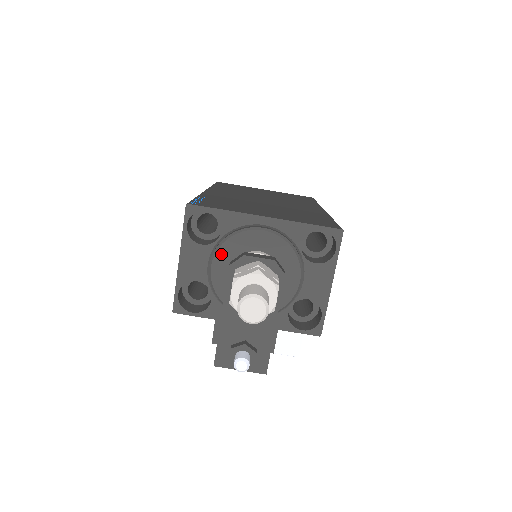
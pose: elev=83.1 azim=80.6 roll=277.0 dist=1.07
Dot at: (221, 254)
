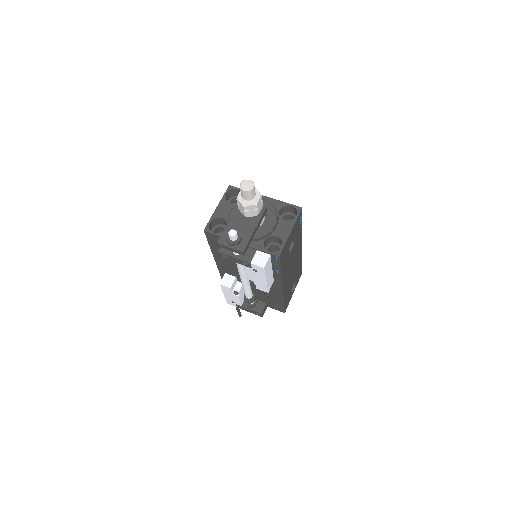
Dot at: occluded
